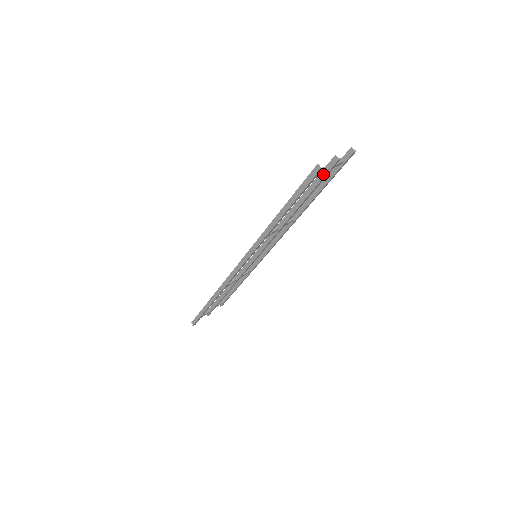
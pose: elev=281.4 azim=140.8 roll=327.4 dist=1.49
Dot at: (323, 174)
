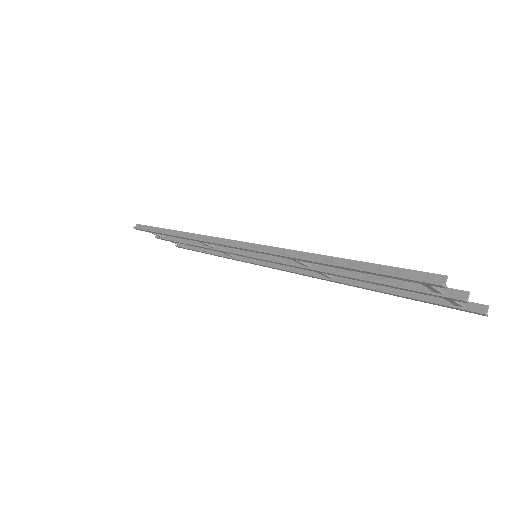
Dot at: (427, 288)
